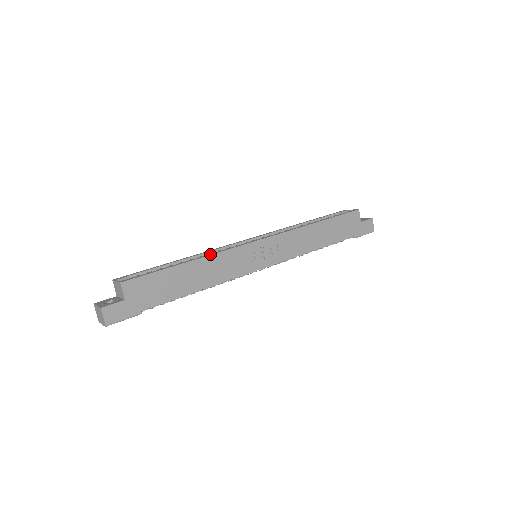
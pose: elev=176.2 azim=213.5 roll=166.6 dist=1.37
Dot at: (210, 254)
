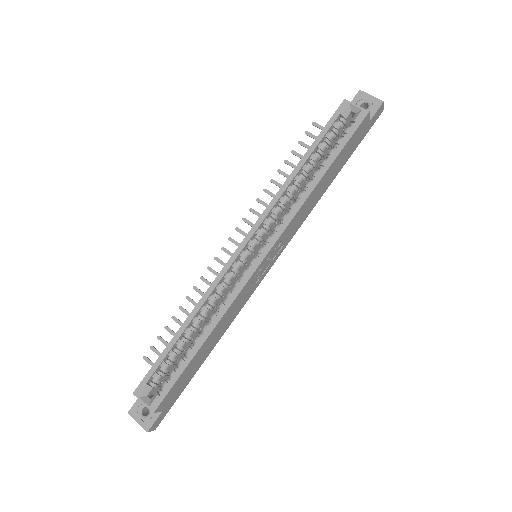
Dot at: (219, 318)
